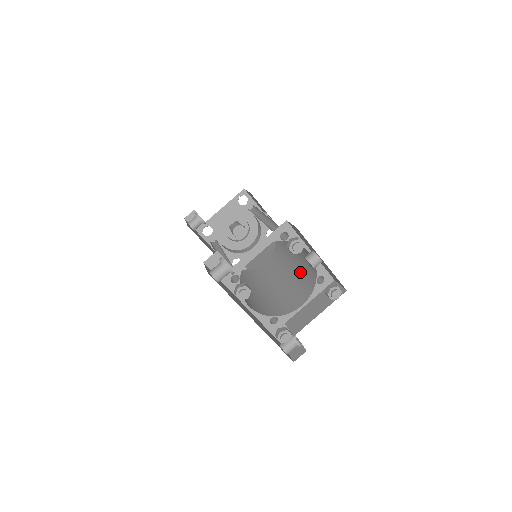
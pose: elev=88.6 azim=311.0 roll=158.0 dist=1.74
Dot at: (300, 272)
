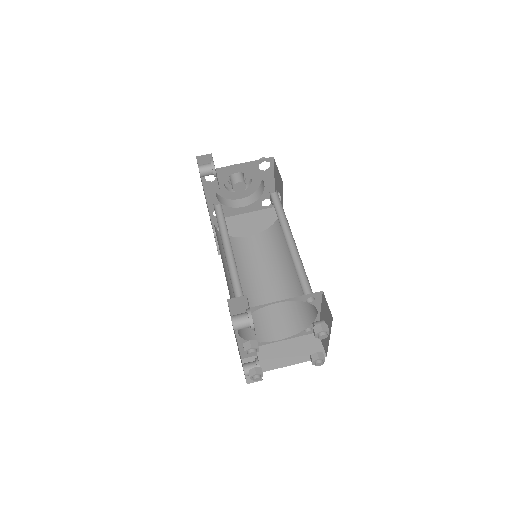
Dot at: (289, 297)
